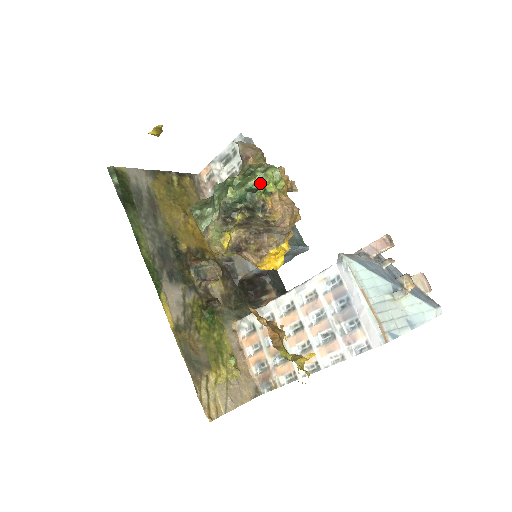
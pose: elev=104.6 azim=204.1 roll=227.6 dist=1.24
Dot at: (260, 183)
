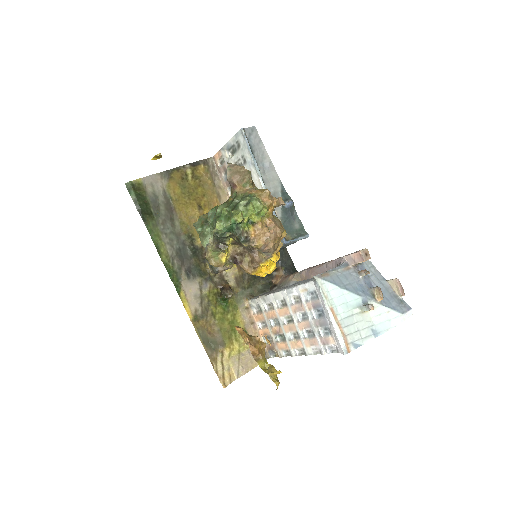
Dot at: (242, 219)
